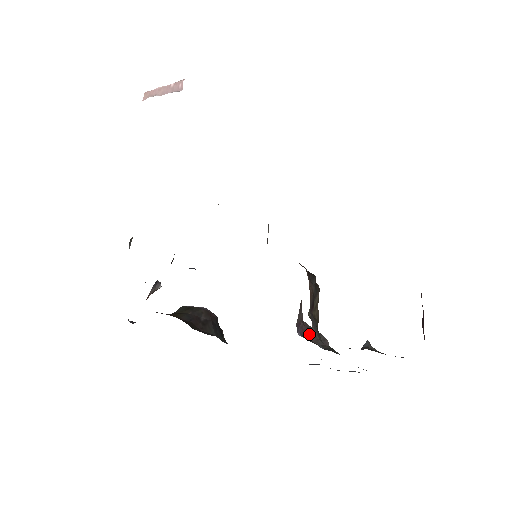
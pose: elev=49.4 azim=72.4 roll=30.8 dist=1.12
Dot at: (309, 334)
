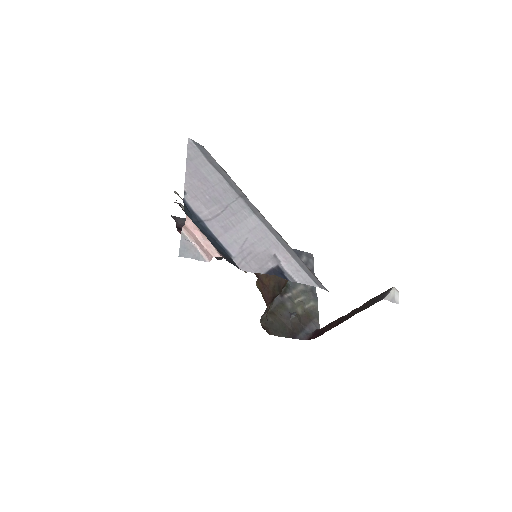
Dot at: occluded
